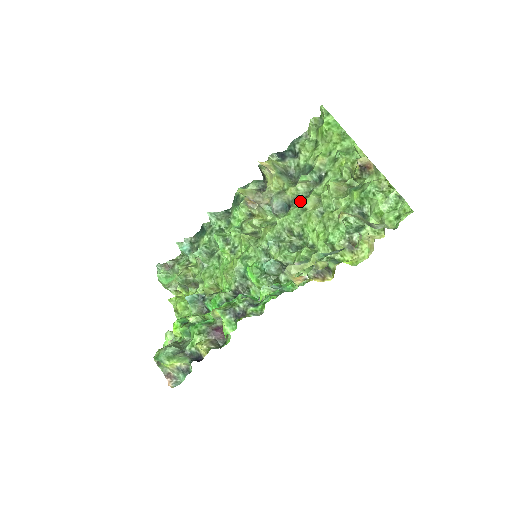
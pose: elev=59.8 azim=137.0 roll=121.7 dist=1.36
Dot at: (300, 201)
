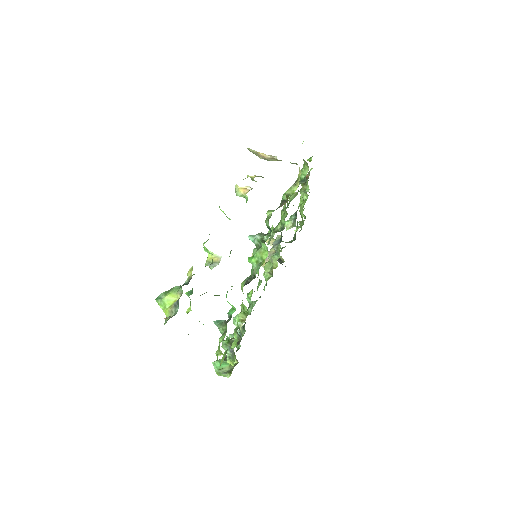
Dot at: occluded
